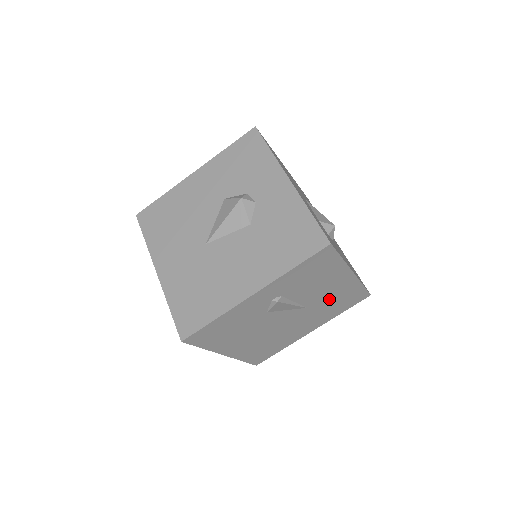
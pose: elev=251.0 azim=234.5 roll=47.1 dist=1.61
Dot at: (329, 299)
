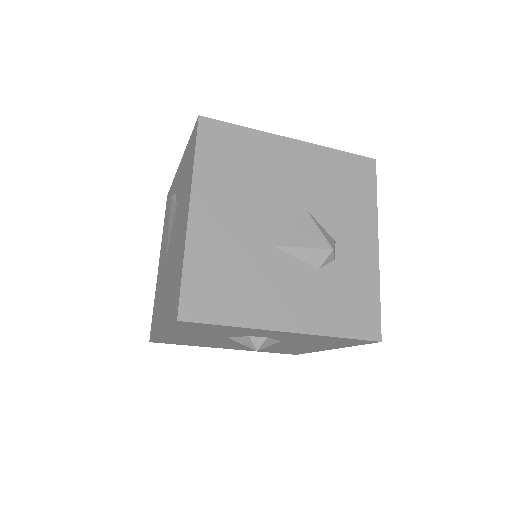
Dot at: occluded
